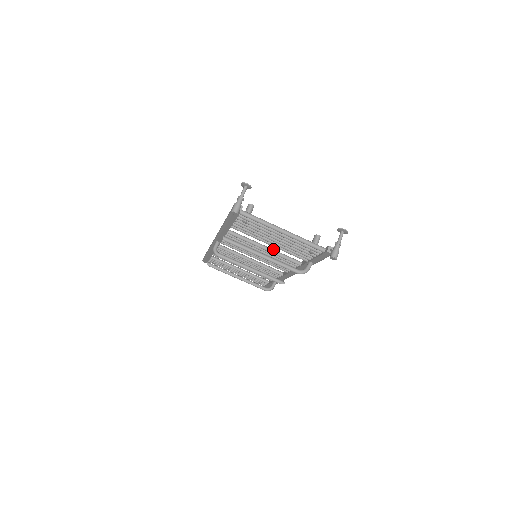
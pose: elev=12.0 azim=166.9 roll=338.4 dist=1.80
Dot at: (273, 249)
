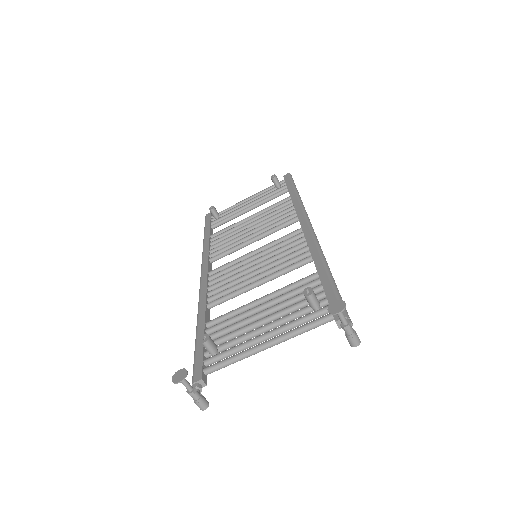
Dot at: (269, 276)
